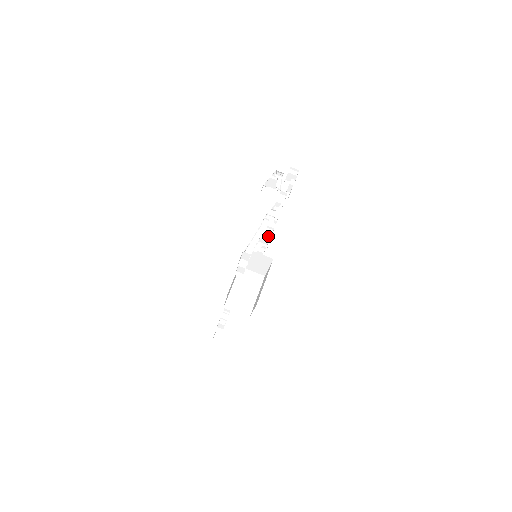
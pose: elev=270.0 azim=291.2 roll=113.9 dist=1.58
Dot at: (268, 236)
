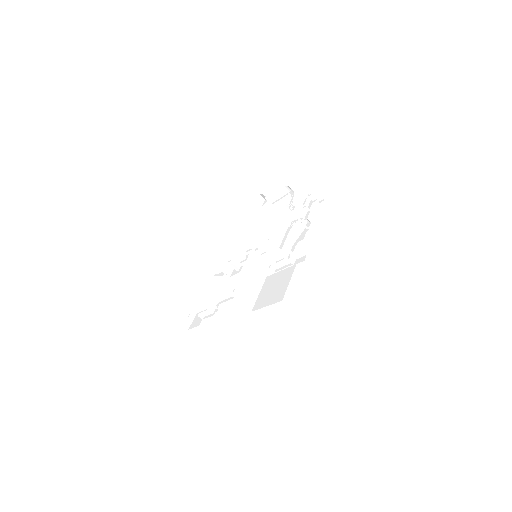
Dot at: (280, 242)
